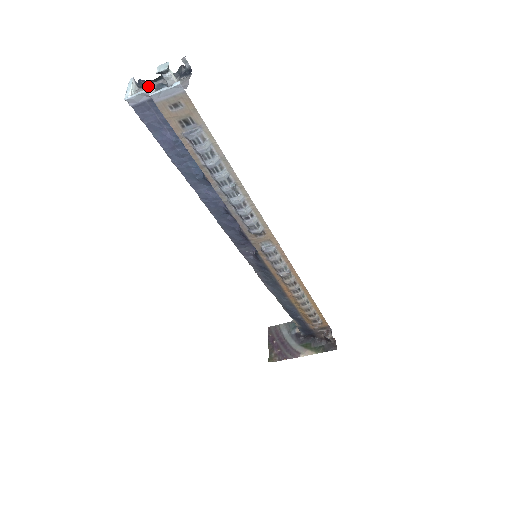
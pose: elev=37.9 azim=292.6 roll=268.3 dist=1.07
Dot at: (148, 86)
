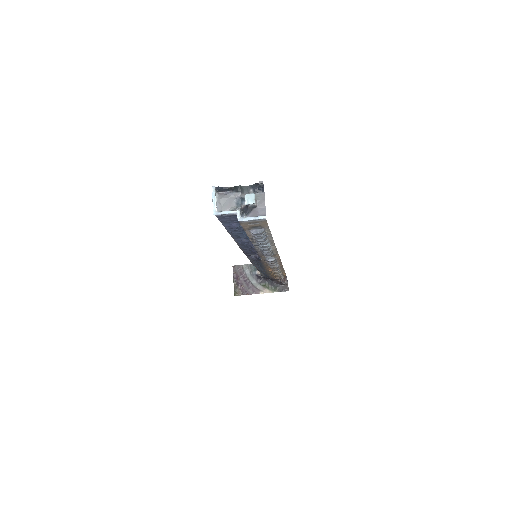
Dot at: (227, 196)
